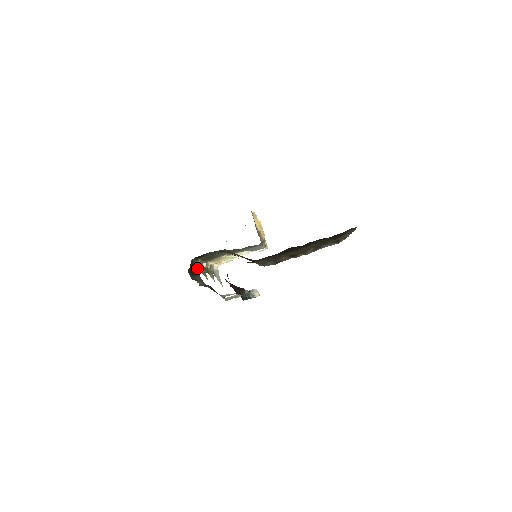
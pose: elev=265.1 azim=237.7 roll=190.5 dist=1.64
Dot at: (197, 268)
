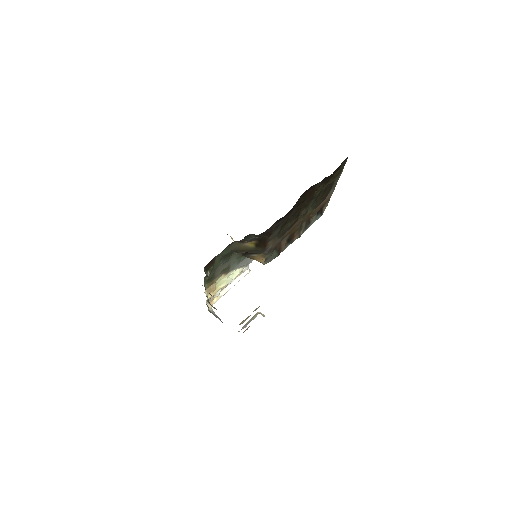
Dot at: occluded
